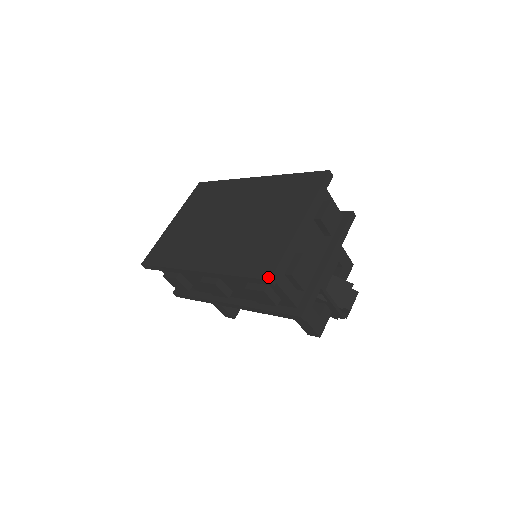
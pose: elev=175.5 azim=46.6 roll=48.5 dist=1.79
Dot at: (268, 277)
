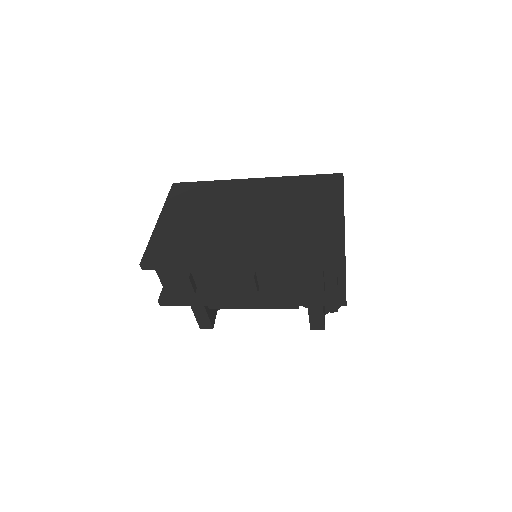
Dot at: (342, 258)
